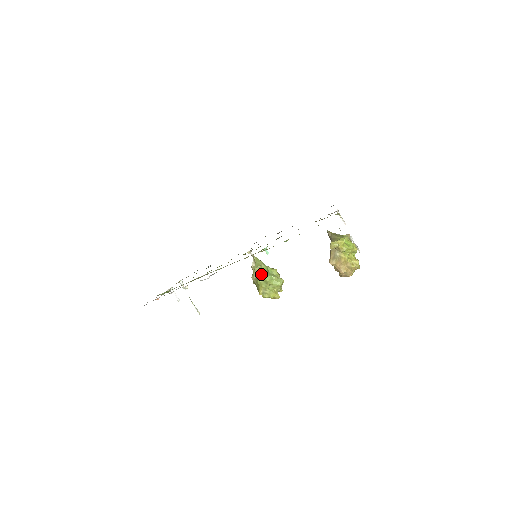
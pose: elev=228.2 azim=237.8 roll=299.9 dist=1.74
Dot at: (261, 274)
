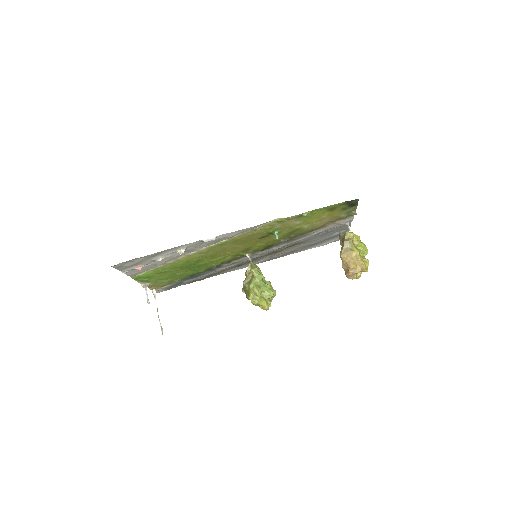
Dot at: (256, 277)
